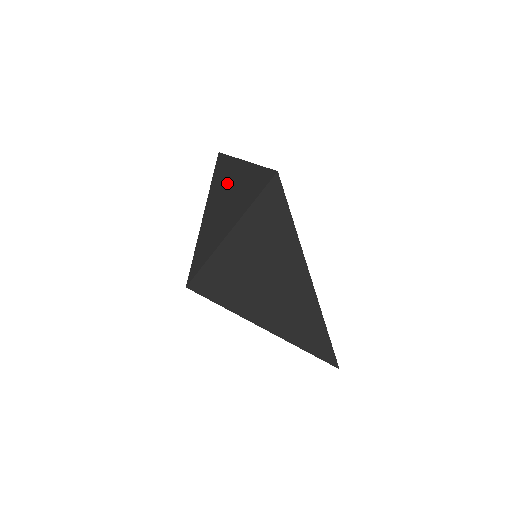
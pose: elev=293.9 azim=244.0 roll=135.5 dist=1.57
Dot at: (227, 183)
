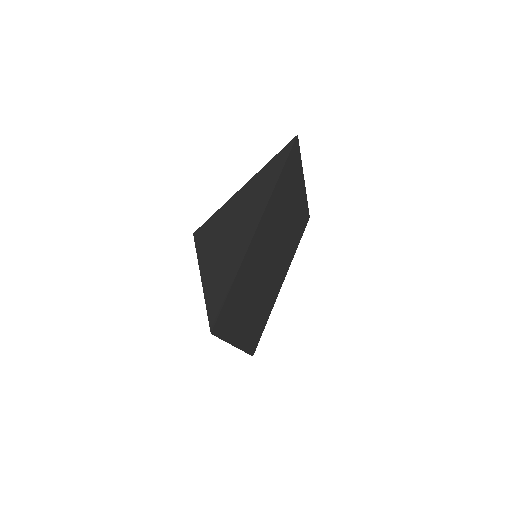
Dot at: occluded
